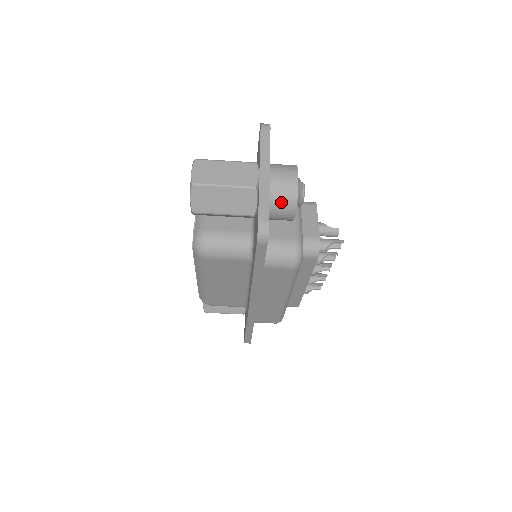
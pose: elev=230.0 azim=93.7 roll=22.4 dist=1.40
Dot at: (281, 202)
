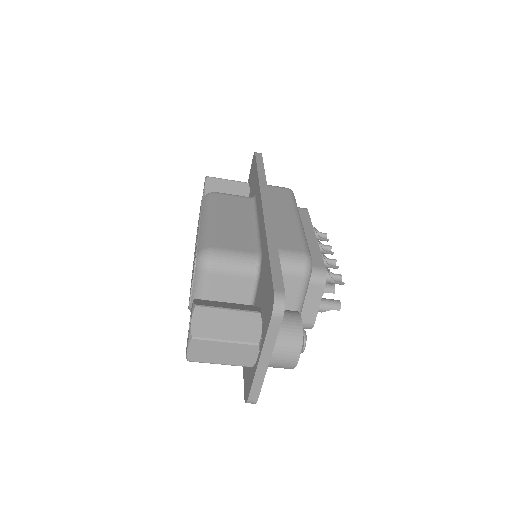
Dot at: occluded
